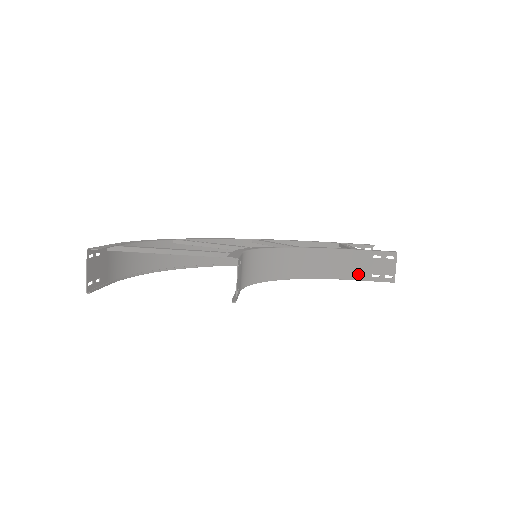
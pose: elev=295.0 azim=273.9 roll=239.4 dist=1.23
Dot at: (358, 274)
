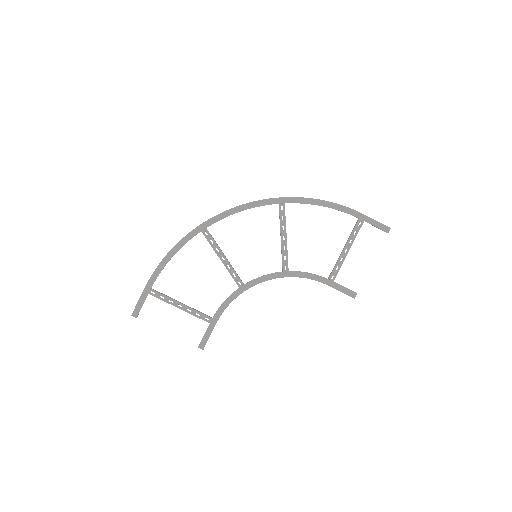
Dot at: occluded
